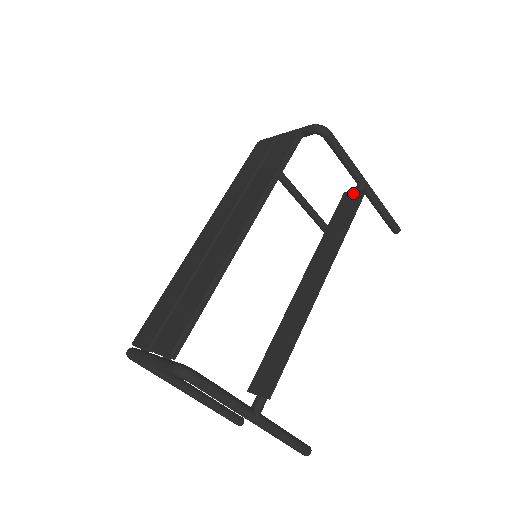
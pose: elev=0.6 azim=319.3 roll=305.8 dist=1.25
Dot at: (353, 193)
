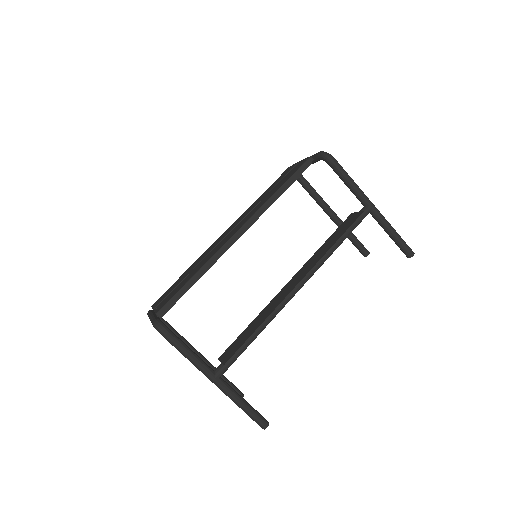
Dot at: (355, 214)
